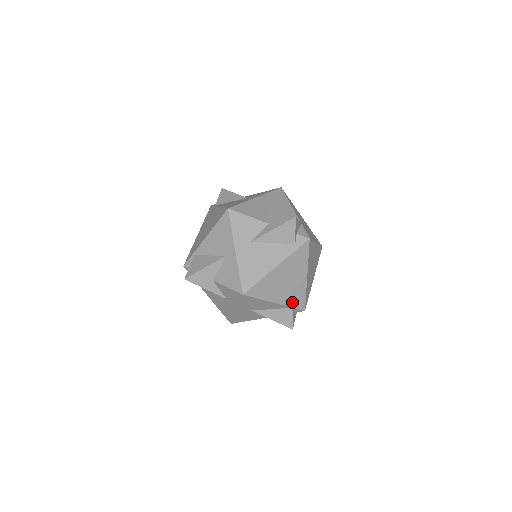
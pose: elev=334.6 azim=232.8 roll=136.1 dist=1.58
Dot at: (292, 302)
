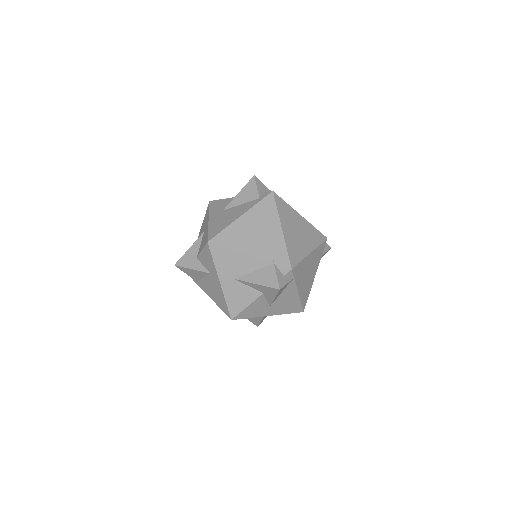
Dot at: (271, 257)
